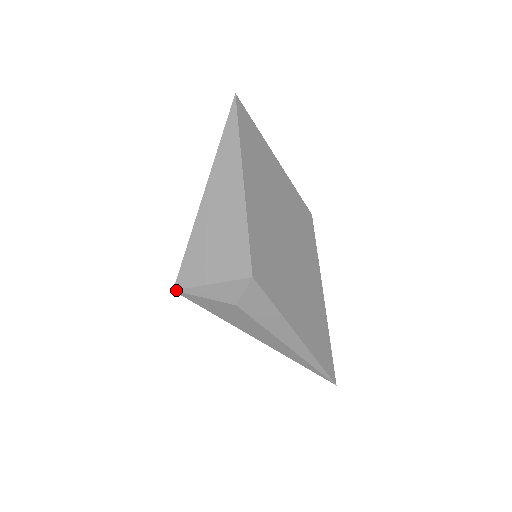
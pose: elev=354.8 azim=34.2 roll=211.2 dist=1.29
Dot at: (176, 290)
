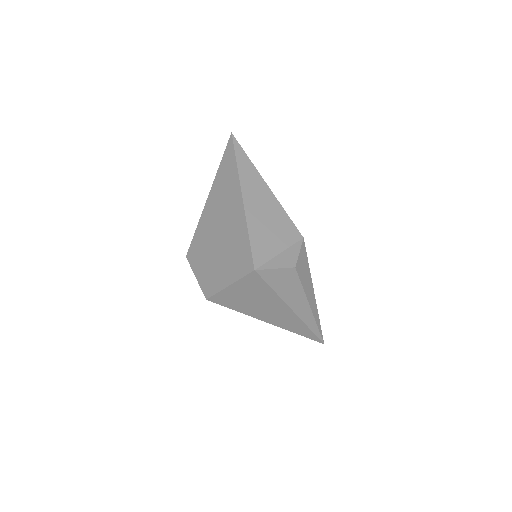
Dot at: (257, 269)
